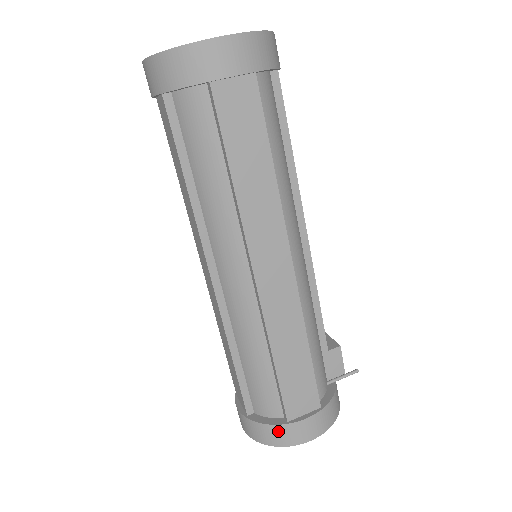
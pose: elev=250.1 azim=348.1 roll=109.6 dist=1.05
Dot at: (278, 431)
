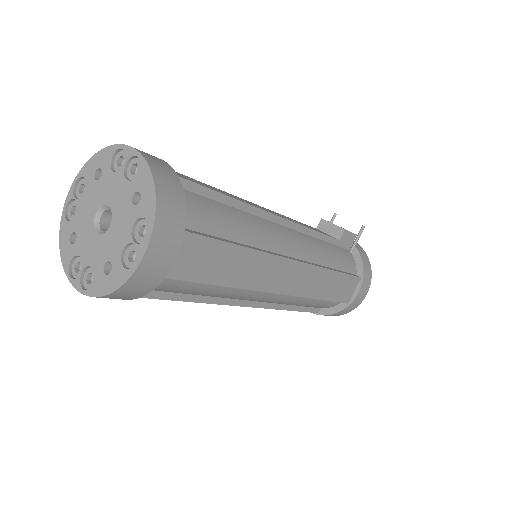
Dot at: (345, 310)
